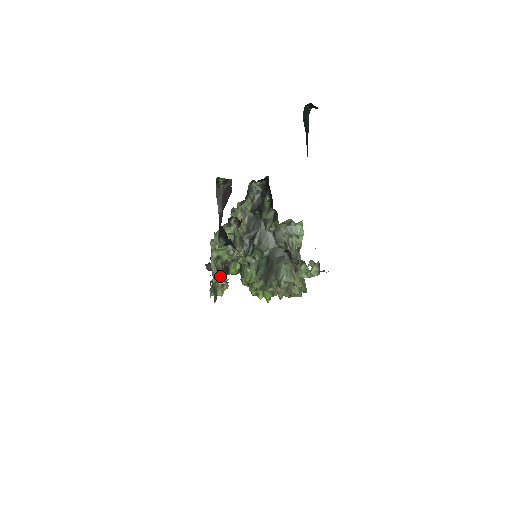
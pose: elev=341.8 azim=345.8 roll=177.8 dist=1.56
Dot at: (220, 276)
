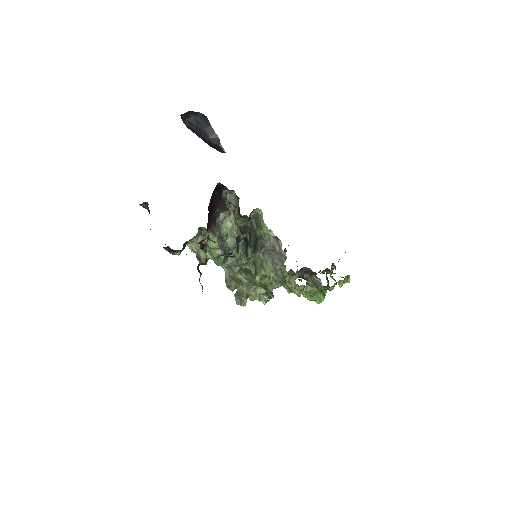
Dot at: (231, 280)
